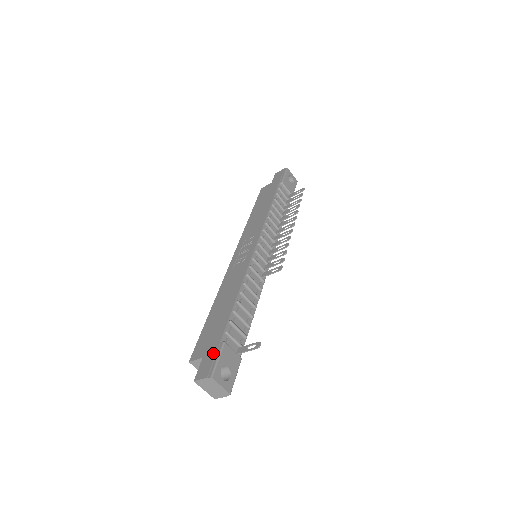
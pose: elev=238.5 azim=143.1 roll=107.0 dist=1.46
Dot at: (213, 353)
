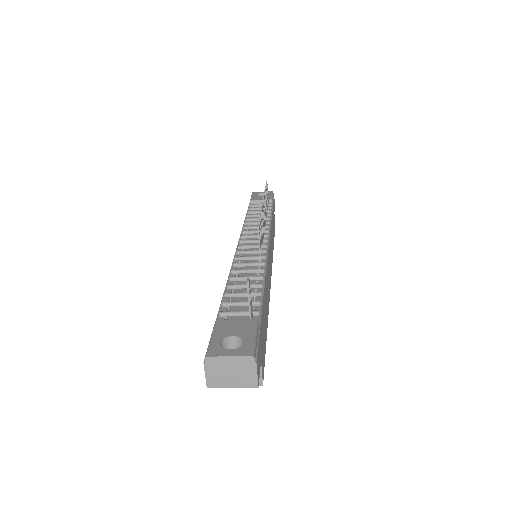
Dot at: occluded
